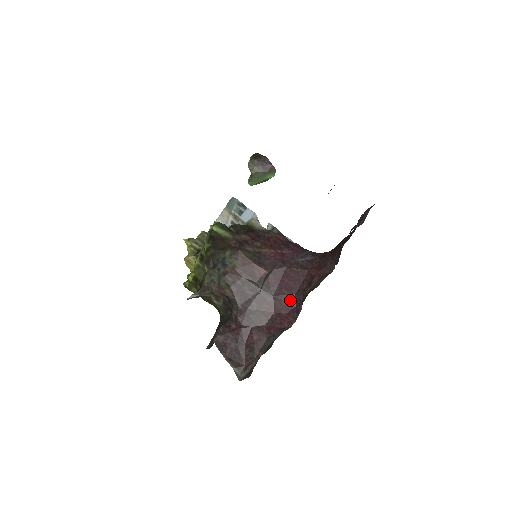
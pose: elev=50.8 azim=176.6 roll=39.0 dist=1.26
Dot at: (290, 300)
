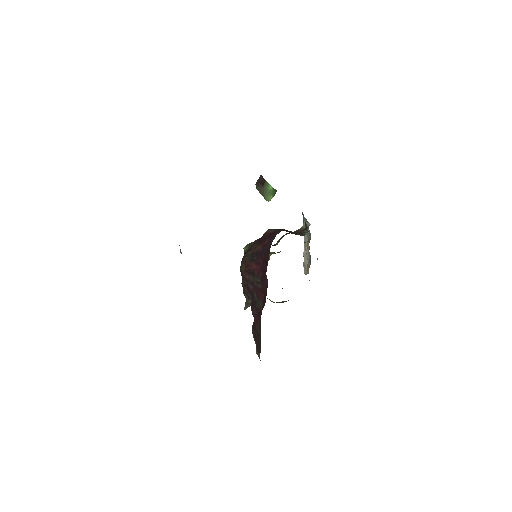
Dot at: (266, 280)
